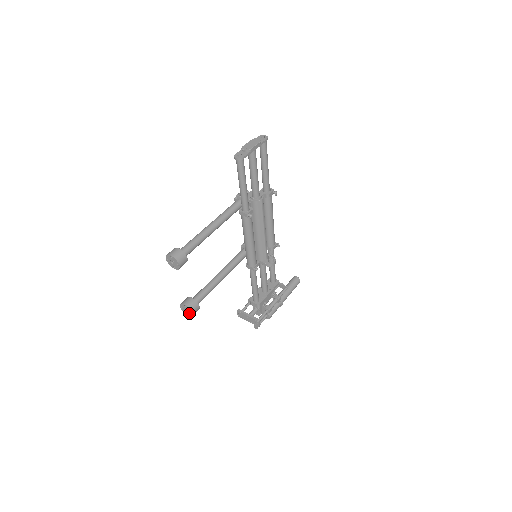
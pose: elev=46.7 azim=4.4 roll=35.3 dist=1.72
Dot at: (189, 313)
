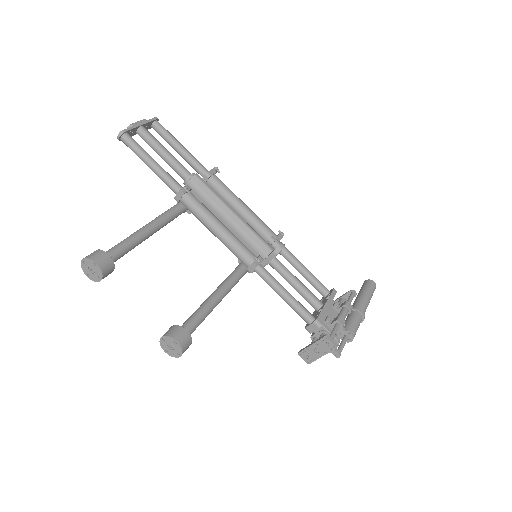
Dot at: (176, 347)
